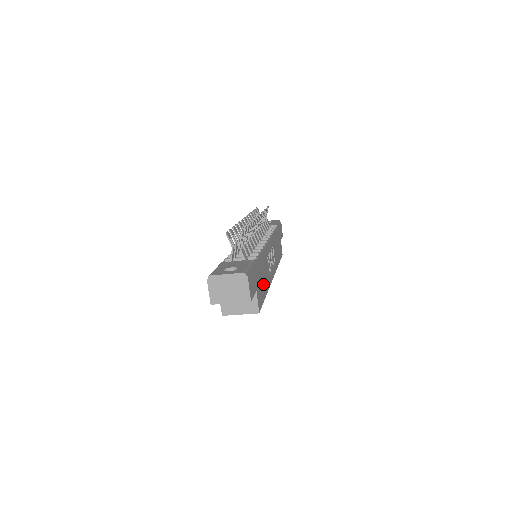
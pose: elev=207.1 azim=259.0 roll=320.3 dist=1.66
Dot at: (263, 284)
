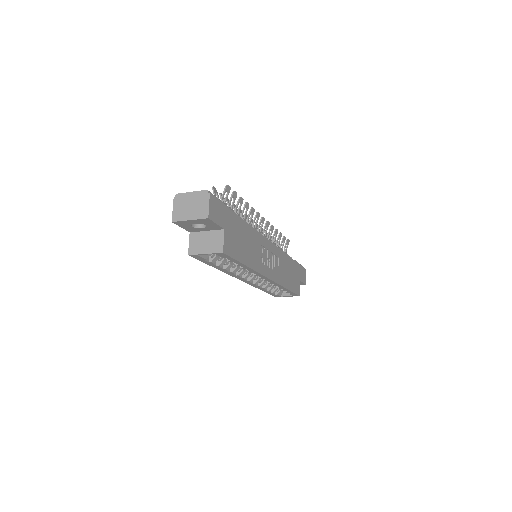
Dot at: (243, 248)
